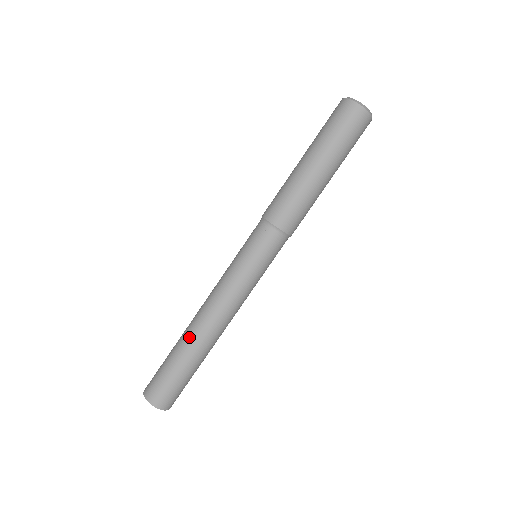
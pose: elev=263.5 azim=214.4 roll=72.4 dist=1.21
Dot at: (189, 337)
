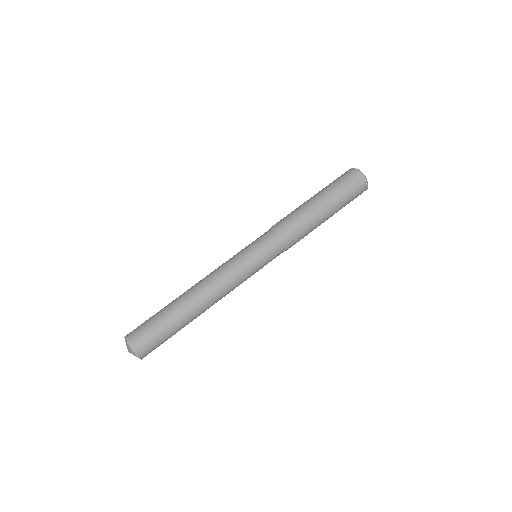
Dot at: (185, 301)
